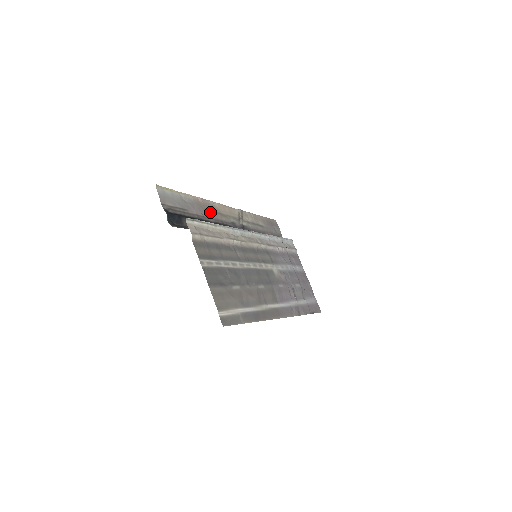
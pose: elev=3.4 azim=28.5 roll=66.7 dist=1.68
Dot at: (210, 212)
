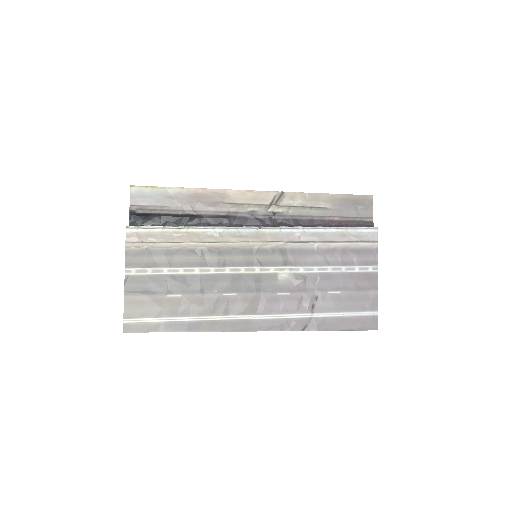
Dot at: (211, 203)
